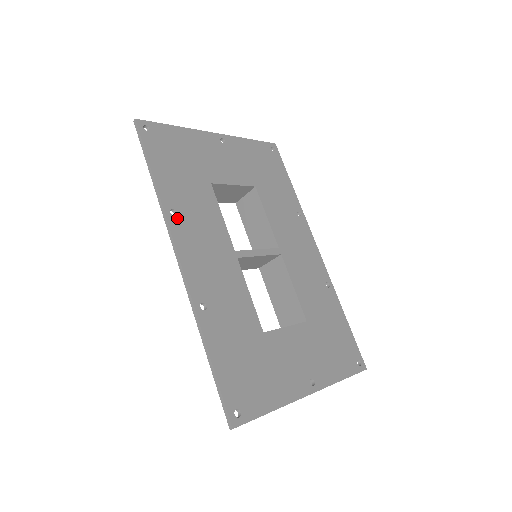
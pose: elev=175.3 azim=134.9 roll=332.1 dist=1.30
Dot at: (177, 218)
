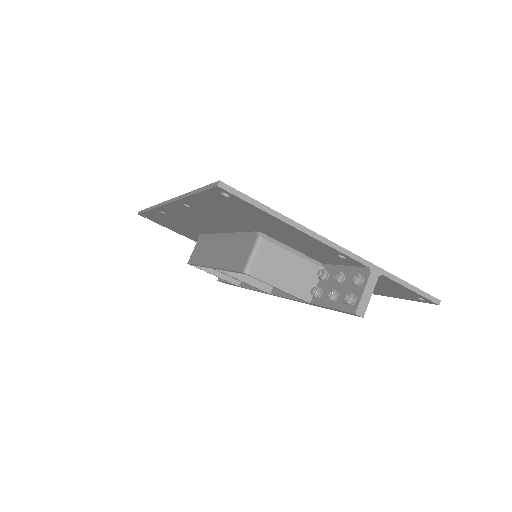
Dot at: occluded
